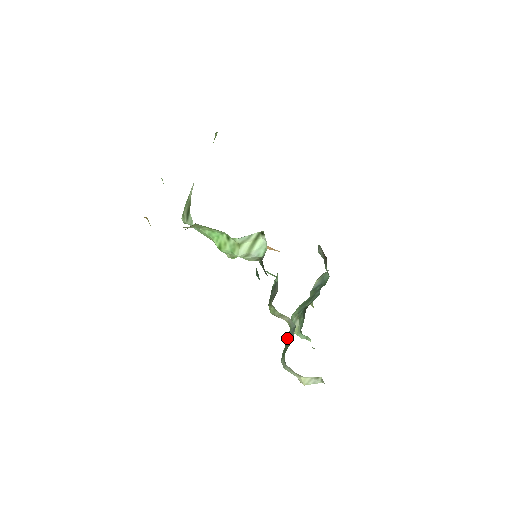
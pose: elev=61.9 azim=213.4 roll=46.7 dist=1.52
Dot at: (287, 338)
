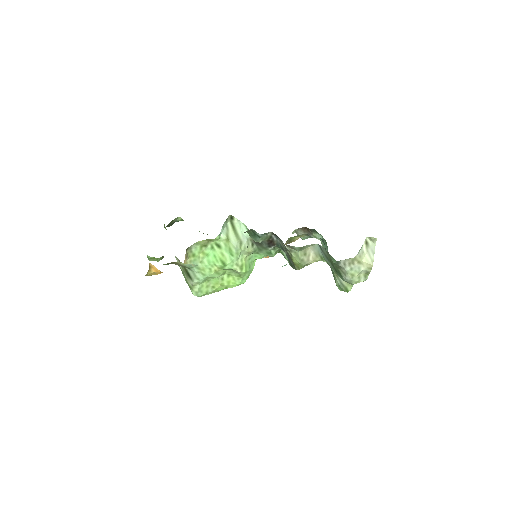
Dot at: (330, 266)
